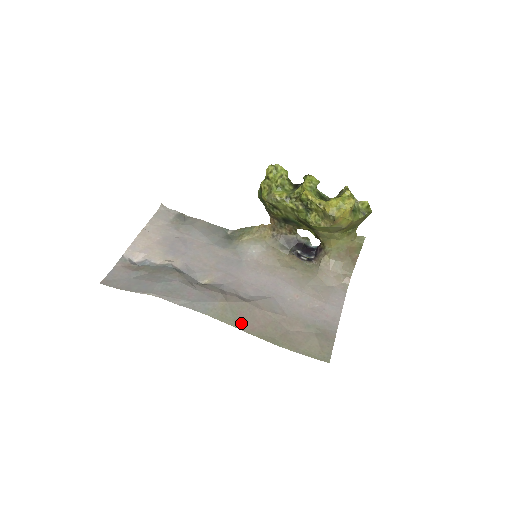
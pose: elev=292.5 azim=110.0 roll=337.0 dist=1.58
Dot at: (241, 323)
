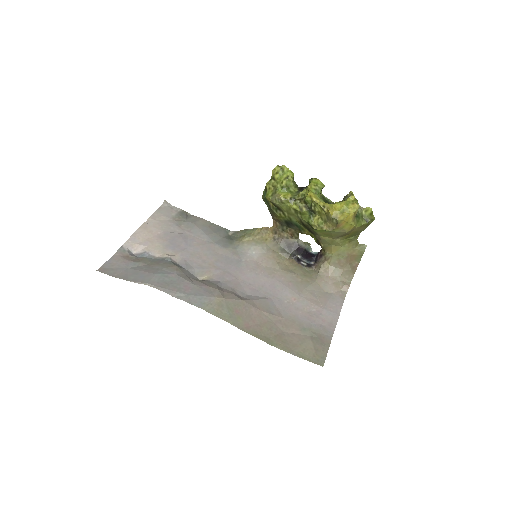
Dot at: (236, 320)
